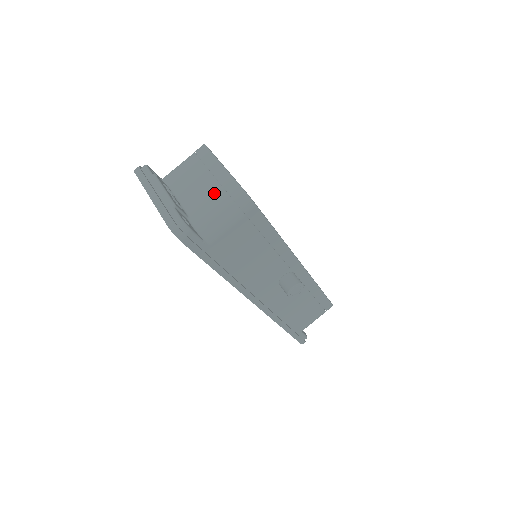
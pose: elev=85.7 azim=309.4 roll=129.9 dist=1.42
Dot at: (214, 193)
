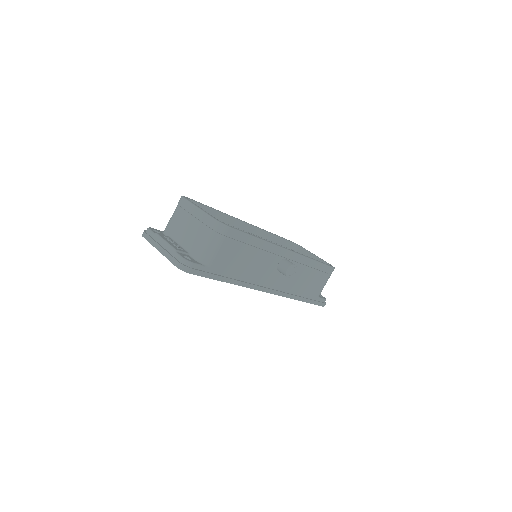
Dot at: (199, 230)
